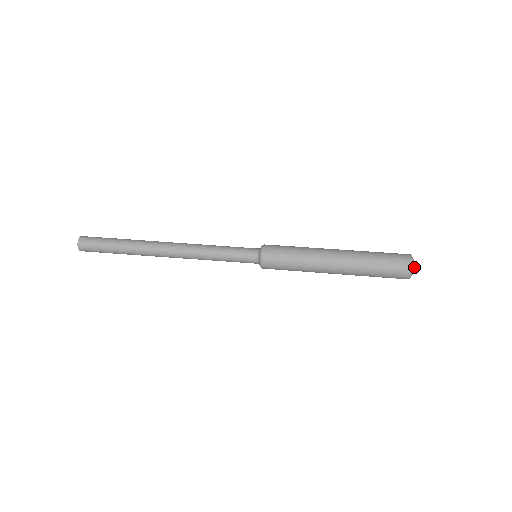
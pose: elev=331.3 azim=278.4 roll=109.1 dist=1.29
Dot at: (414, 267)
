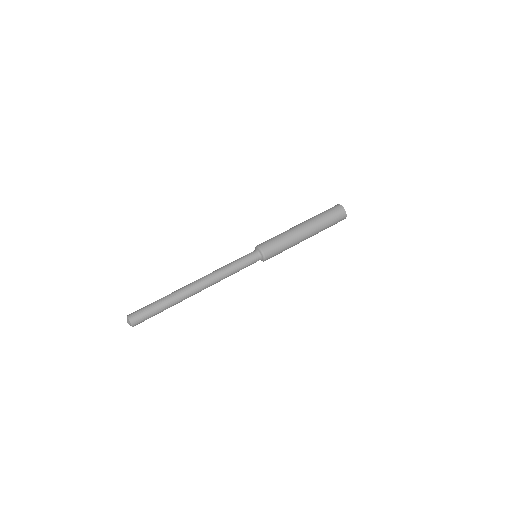
Dot at: occluded
